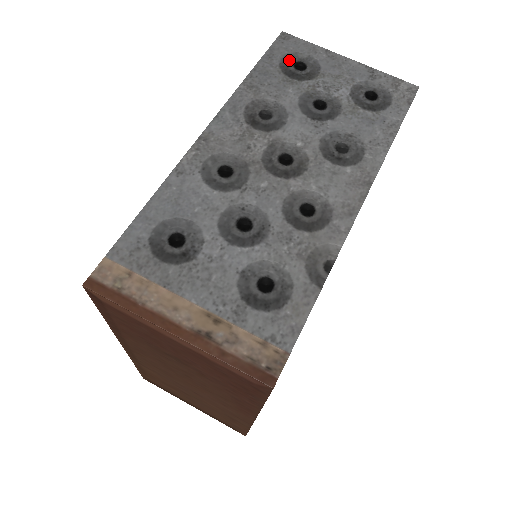
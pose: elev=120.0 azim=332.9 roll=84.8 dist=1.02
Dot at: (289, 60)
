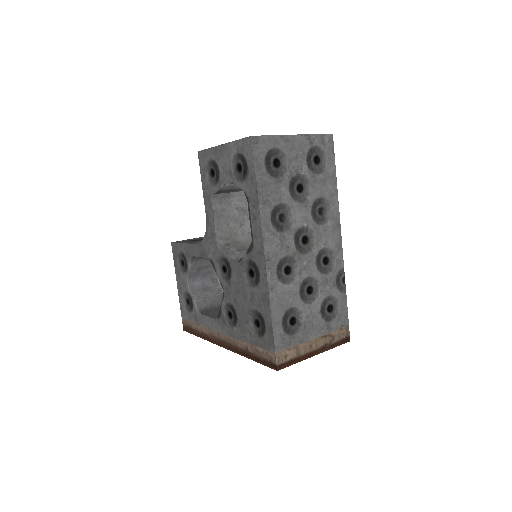
Dot at: (269, 162)
